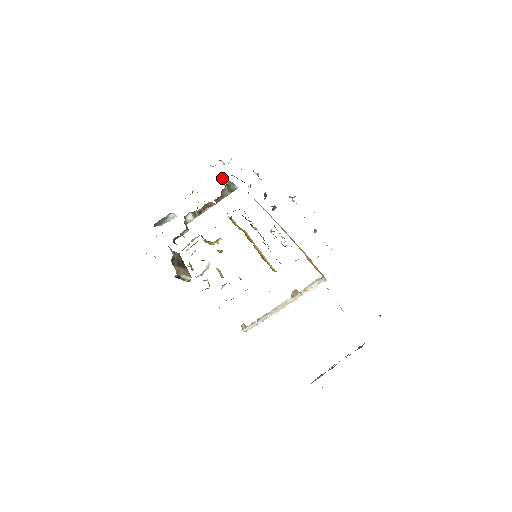
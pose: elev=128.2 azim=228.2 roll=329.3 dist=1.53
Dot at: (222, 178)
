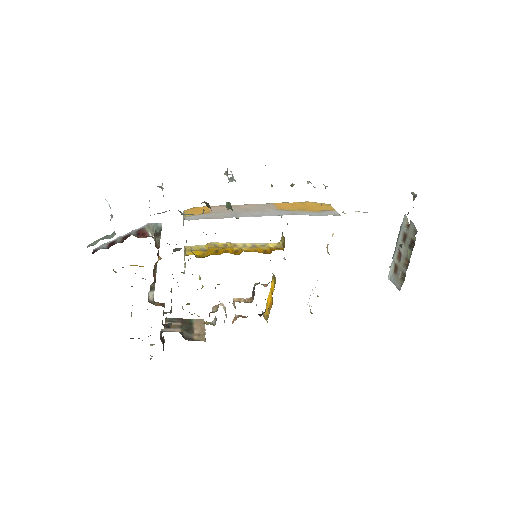
Dot at: (140, 236)
